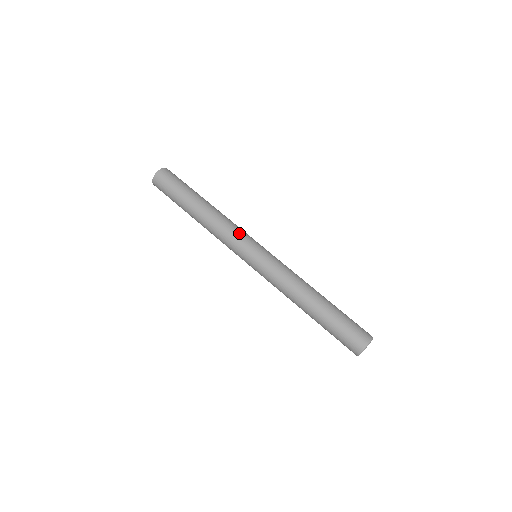
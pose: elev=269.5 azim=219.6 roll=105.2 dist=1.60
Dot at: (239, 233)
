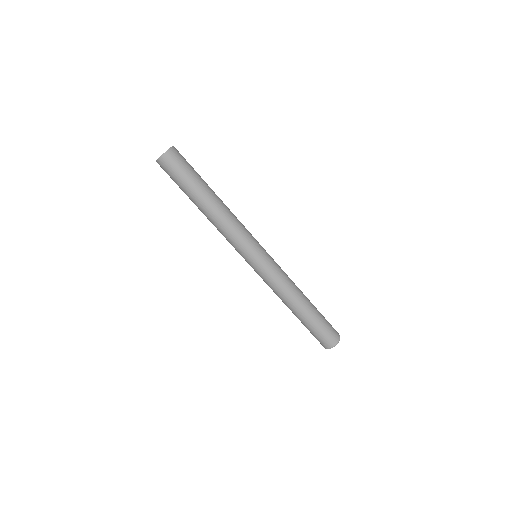
Dot at: (247, 234)
